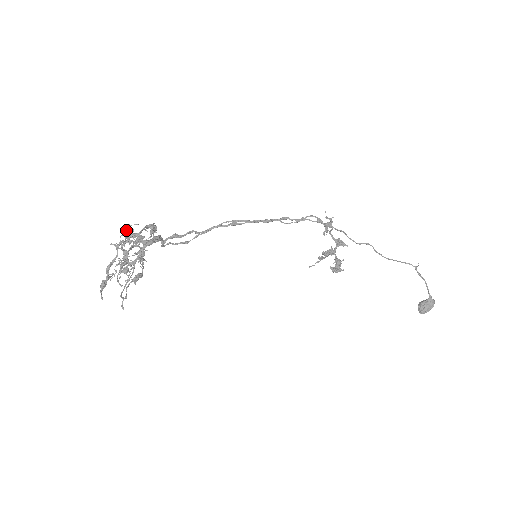
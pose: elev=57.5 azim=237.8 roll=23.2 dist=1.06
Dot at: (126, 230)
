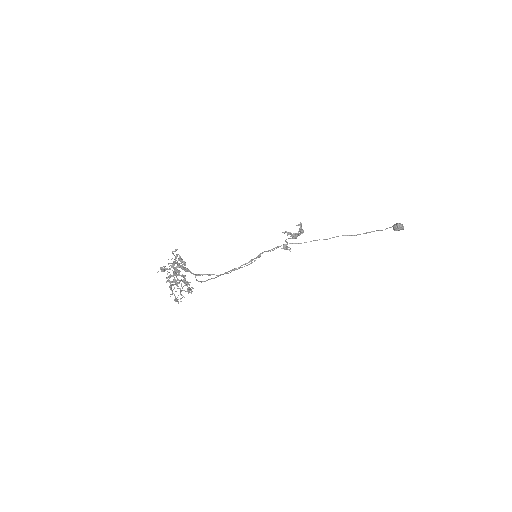
Dot at: (169, 287)
